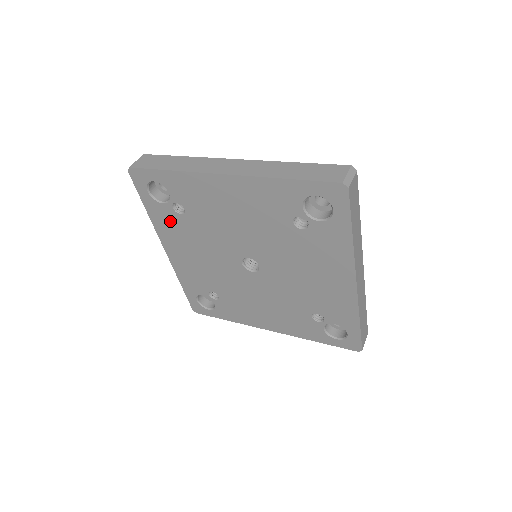
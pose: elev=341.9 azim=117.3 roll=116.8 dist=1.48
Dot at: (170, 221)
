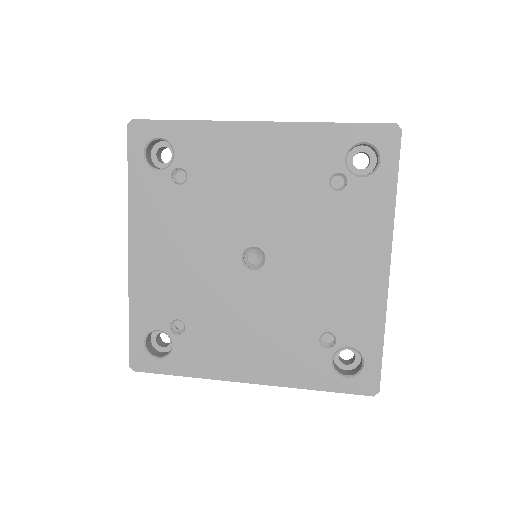
Dot at: (158, 198)
